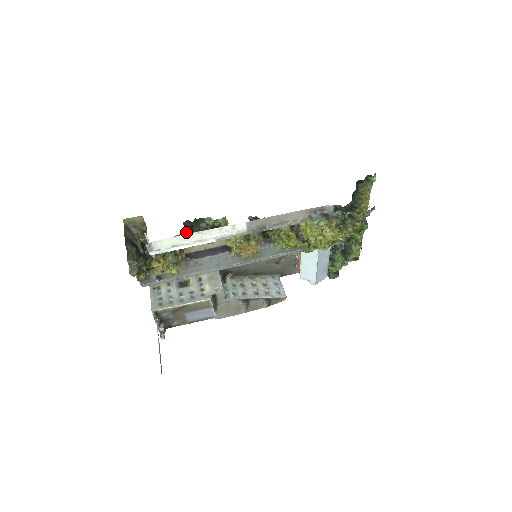
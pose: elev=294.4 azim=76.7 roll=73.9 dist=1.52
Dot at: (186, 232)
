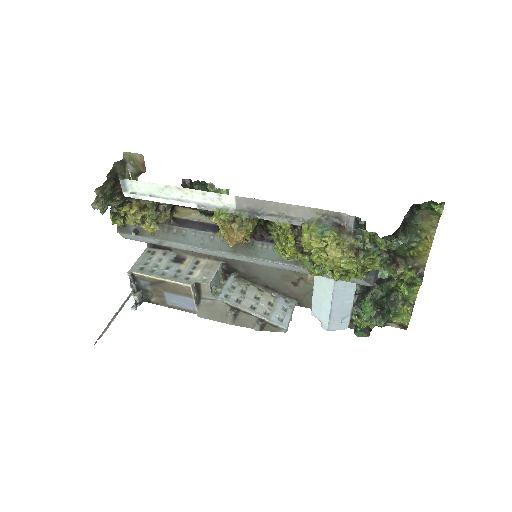
Dot at: occluded
